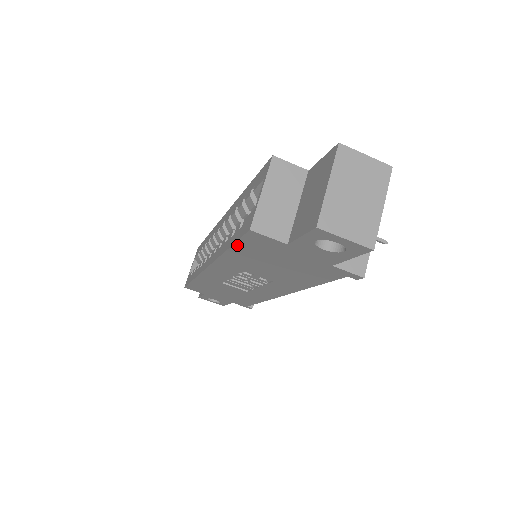
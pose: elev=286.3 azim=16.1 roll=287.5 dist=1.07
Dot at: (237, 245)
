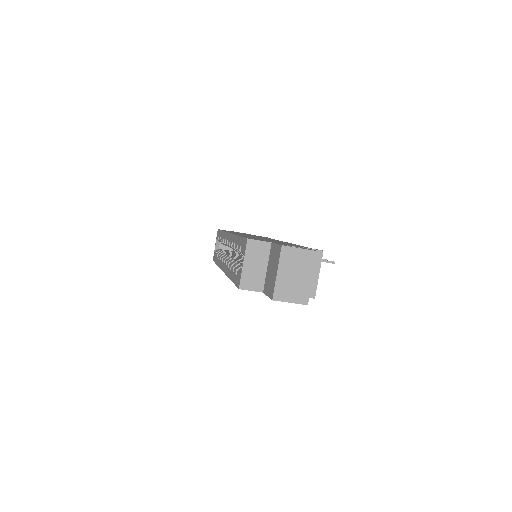
Dot at: occluded
